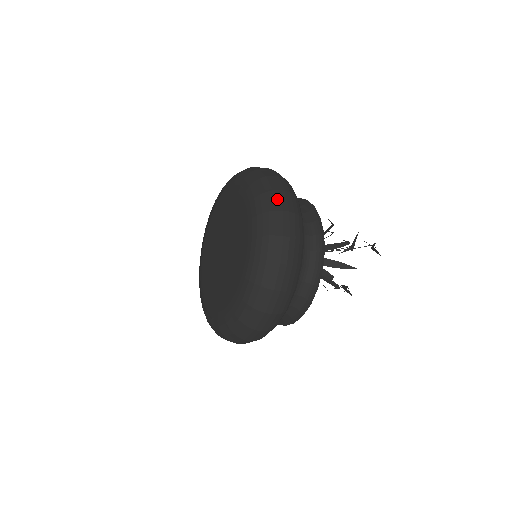
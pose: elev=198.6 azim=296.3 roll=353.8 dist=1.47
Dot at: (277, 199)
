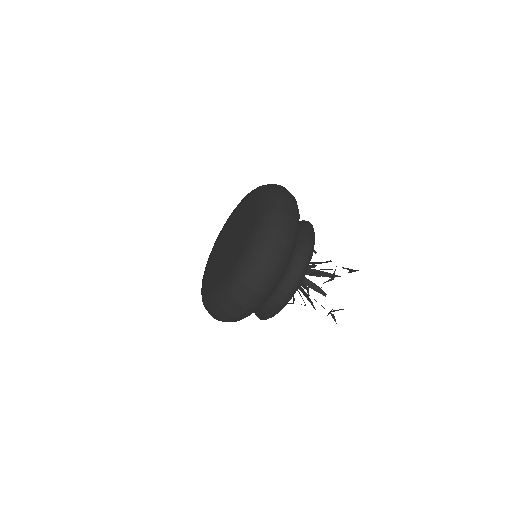
Dot at: (278, 186)
